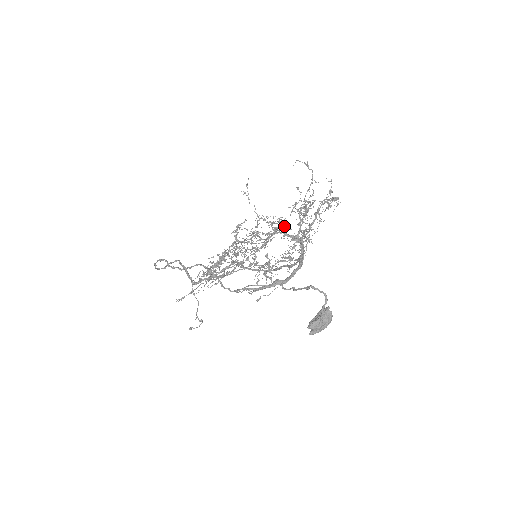
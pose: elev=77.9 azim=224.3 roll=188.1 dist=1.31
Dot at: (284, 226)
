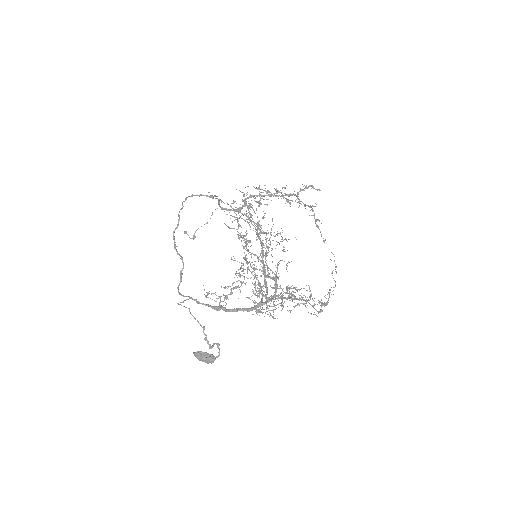
Dot at: (277, 278)
